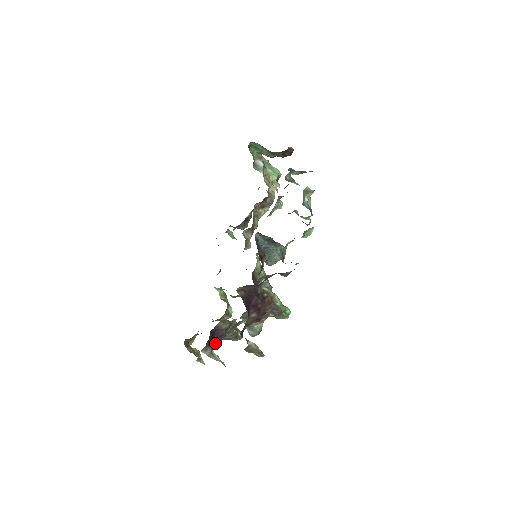
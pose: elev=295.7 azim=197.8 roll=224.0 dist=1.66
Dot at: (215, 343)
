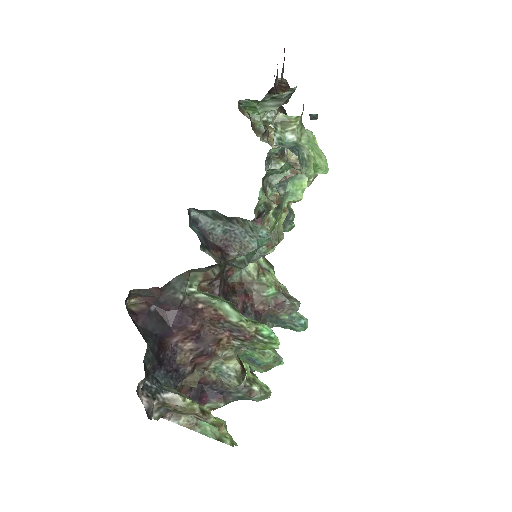
Dot at: (216, 406)
